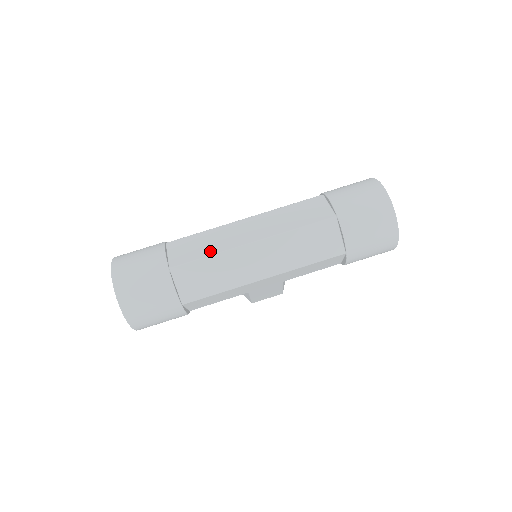
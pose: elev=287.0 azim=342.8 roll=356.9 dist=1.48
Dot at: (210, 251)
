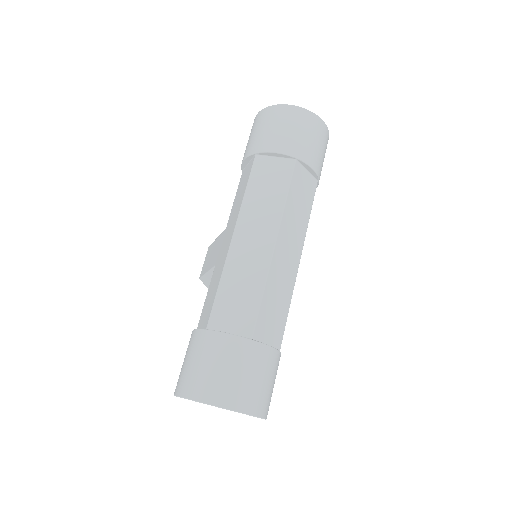
Dot at: (257, 288)
